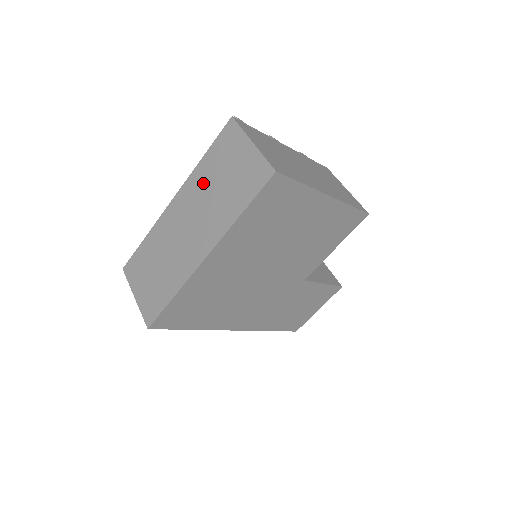
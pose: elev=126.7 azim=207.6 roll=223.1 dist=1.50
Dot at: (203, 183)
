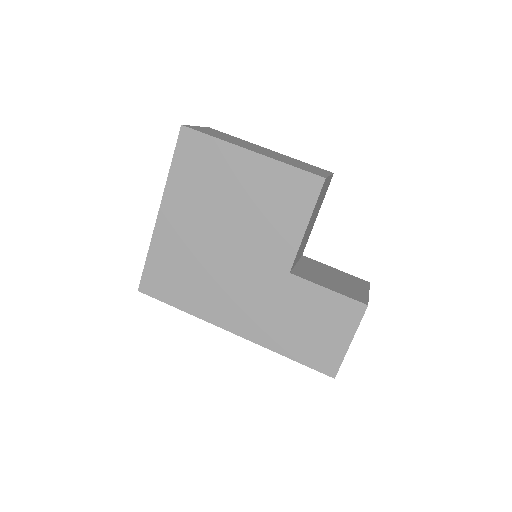
Dot at: occluded
